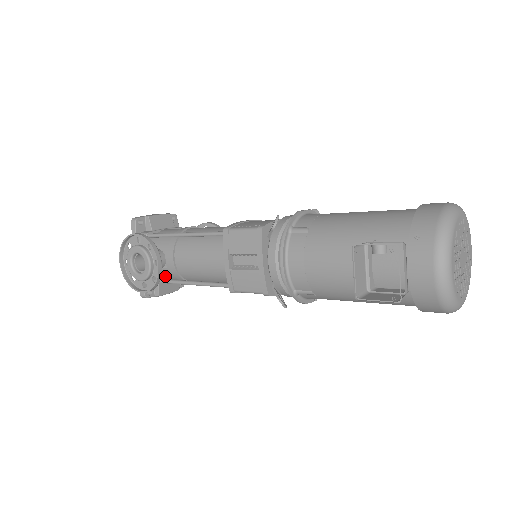
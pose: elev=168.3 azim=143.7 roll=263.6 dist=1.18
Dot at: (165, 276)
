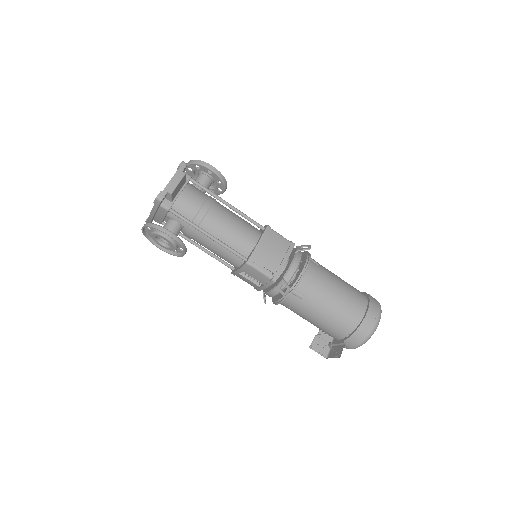
Dot at: occluded
